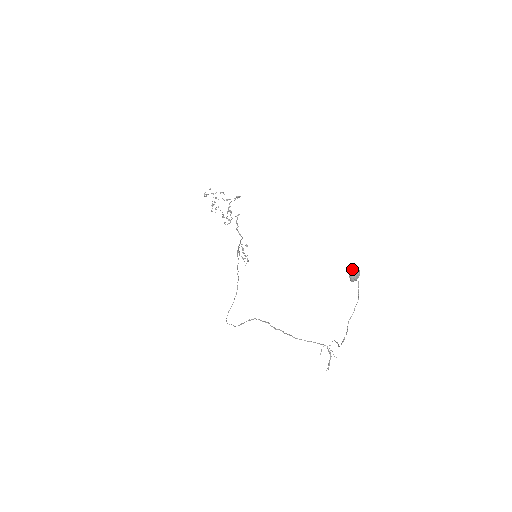
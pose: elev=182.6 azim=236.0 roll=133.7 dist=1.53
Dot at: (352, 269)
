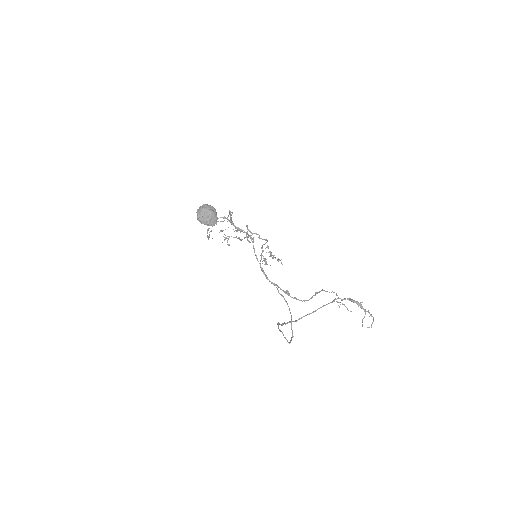
Dot at: occluded
